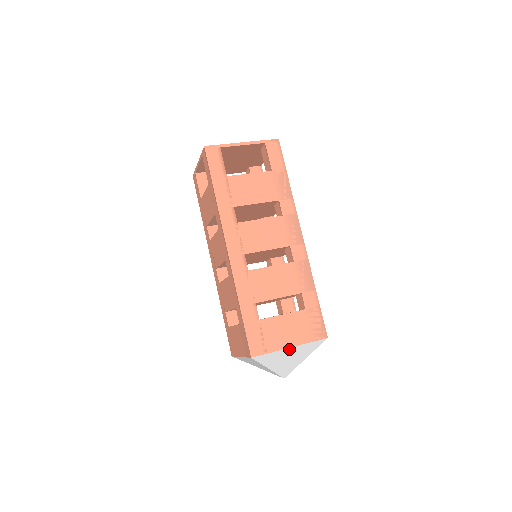
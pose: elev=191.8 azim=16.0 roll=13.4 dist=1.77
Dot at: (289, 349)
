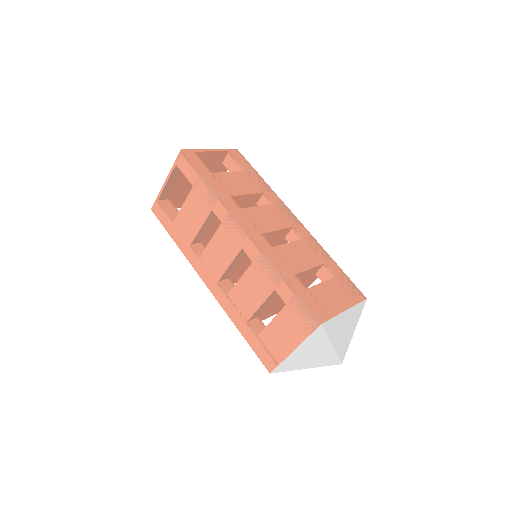
Dot at: (345, 313)
